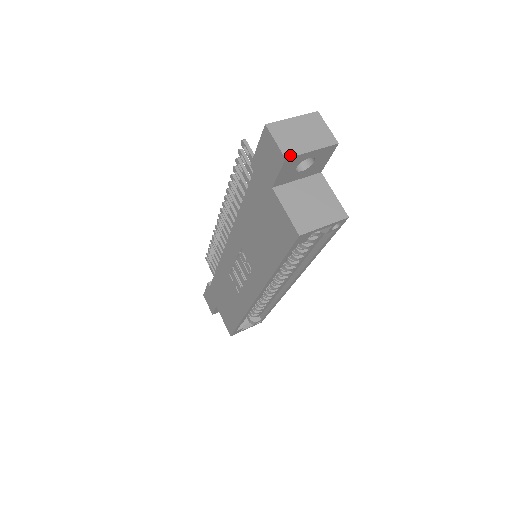
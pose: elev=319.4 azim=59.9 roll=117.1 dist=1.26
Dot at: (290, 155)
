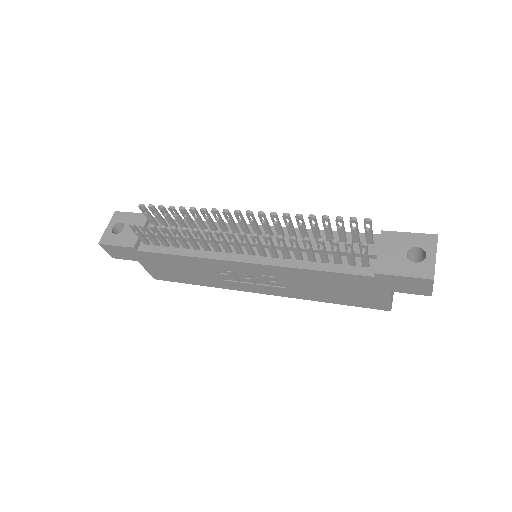
Dot at: occluded
